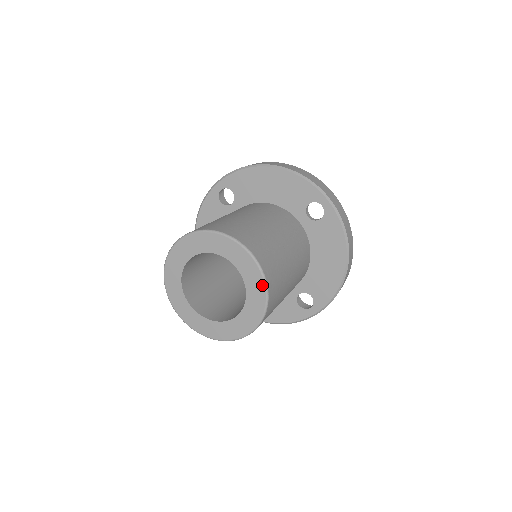
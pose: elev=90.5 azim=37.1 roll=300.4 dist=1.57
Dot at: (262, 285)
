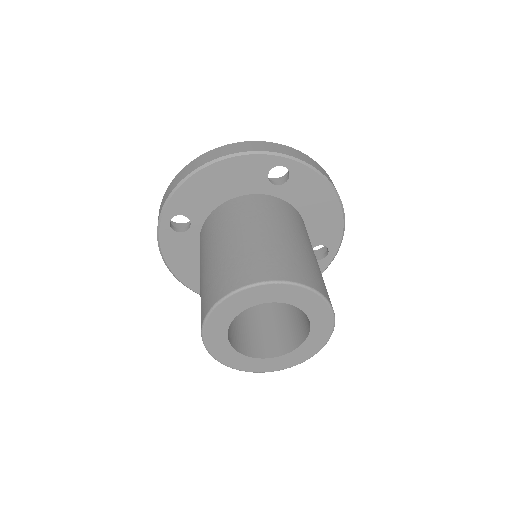
Dot at: (307, 357)
